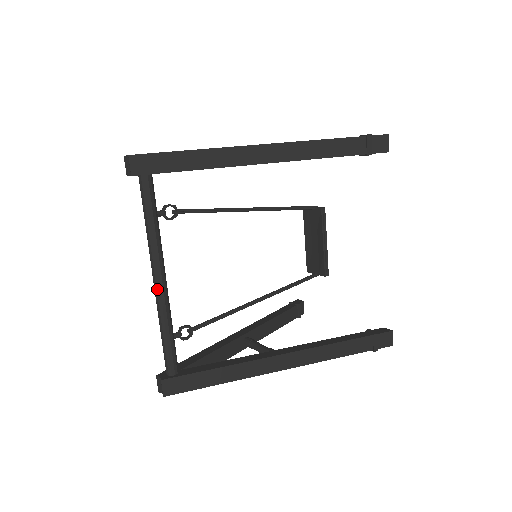
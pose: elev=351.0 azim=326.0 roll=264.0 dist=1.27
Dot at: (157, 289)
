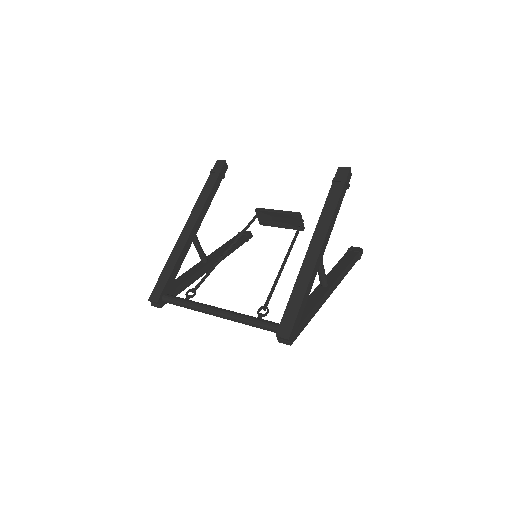
Dot at: (220, 315)
